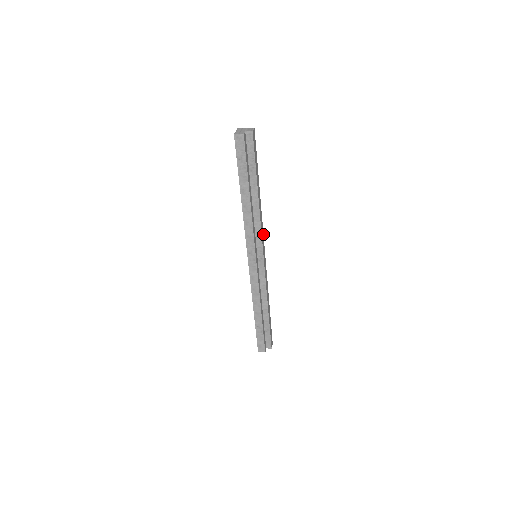
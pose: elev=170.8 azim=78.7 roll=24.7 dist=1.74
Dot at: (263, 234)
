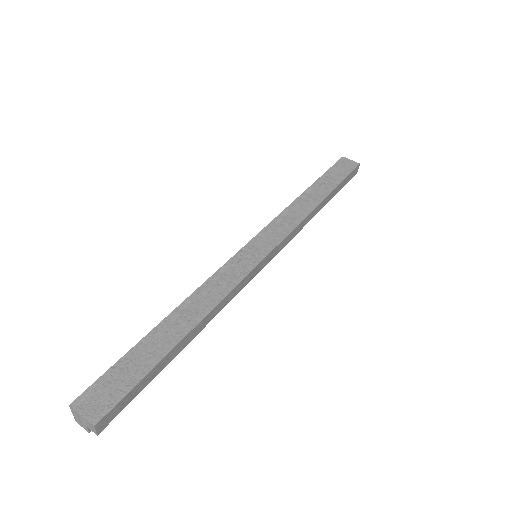
Dot at: (246, 275)
